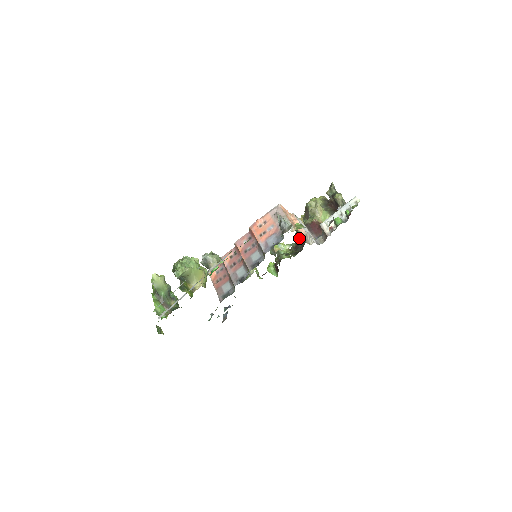
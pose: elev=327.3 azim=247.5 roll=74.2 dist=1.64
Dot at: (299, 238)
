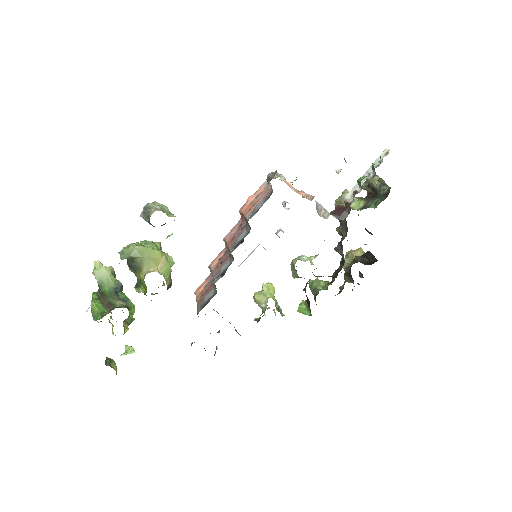
Dot at: (348, 277)
